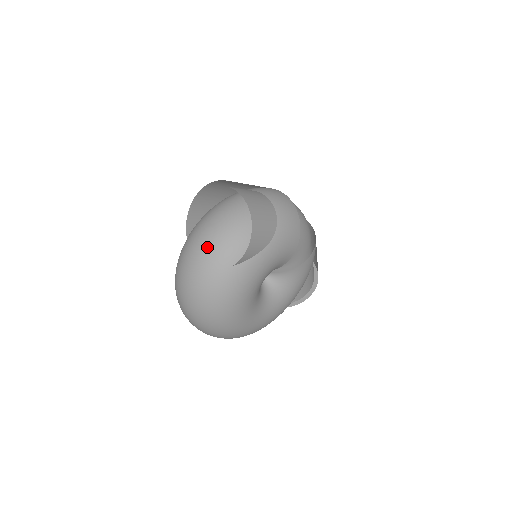
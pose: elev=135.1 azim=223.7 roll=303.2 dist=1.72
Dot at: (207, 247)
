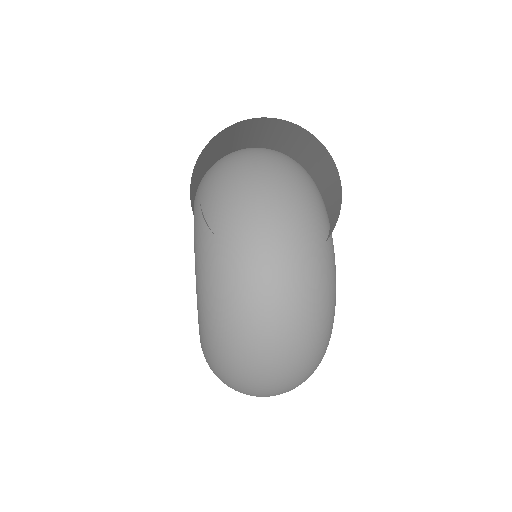
Dot at: (281, 221)
